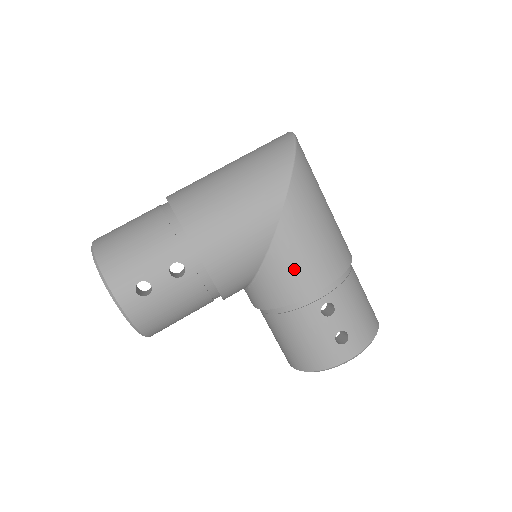
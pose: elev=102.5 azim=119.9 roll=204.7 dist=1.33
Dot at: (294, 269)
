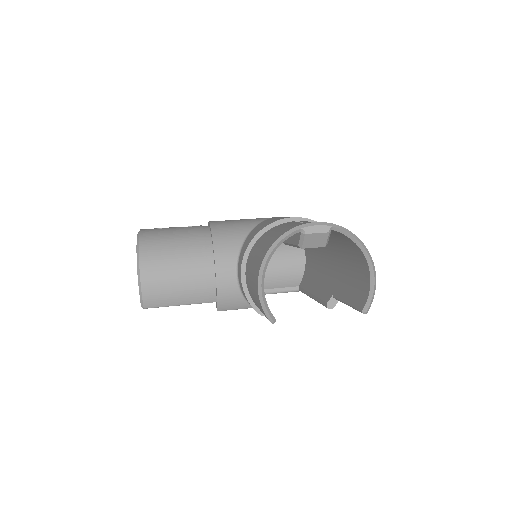
Dot at: occluded
